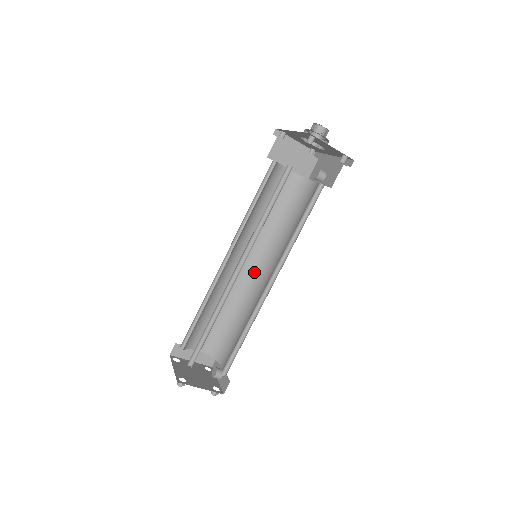
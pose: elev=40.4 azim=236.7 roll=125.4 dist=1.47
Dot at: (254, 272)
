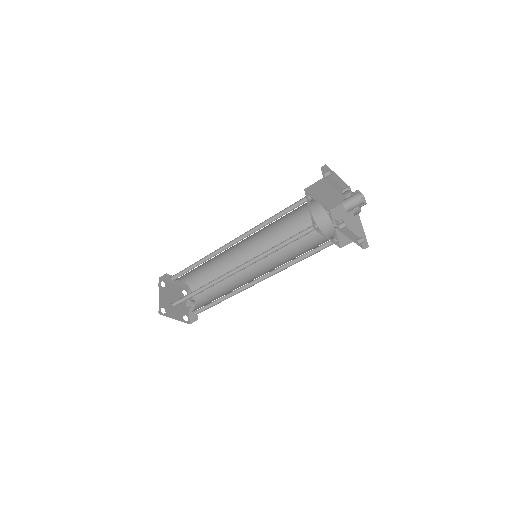
Dot at: (250, 255)
